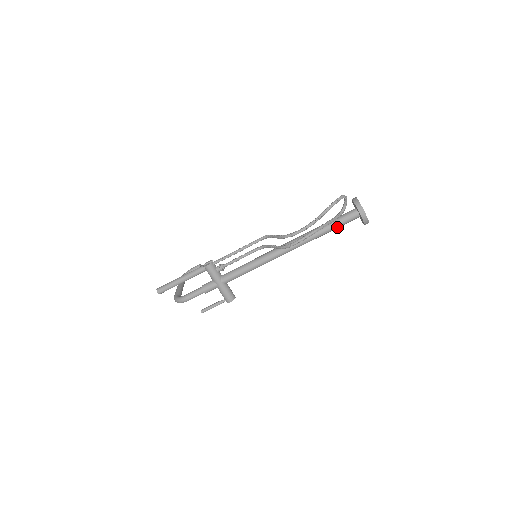
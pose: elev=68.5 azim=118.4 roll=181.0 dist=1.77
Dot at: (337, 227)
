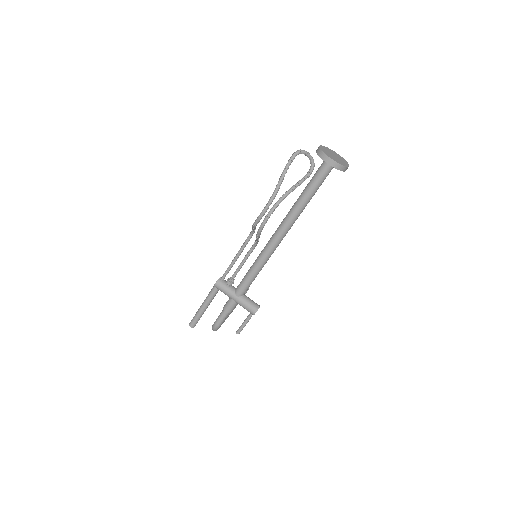
Dot at: (315, 188)
